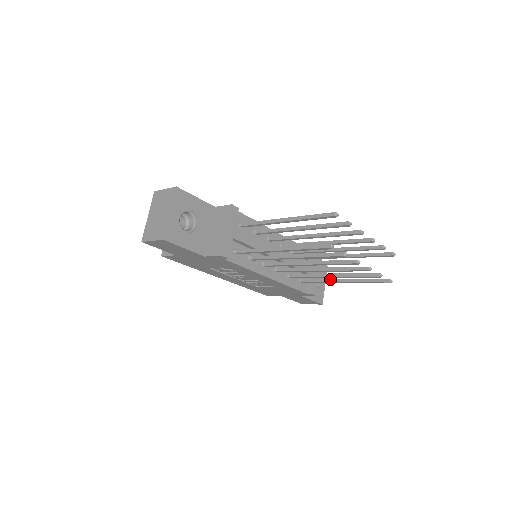
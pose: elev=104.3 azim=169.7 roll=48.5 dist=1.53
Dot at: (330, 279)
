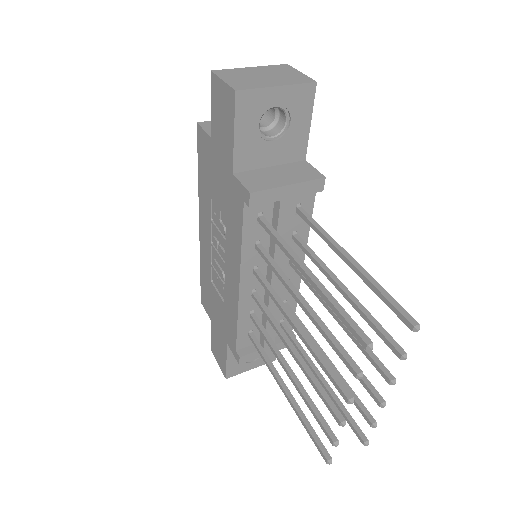
Dot at: occluded
